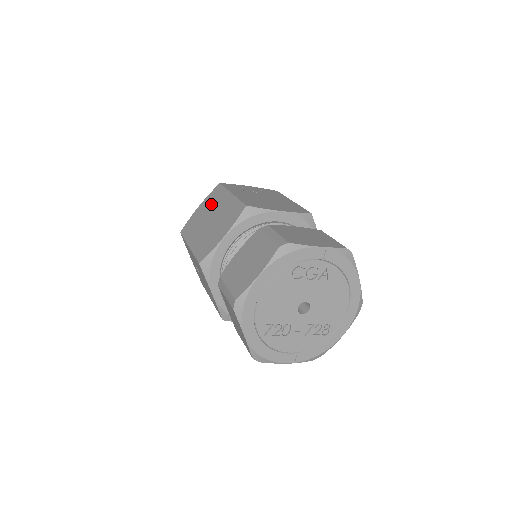
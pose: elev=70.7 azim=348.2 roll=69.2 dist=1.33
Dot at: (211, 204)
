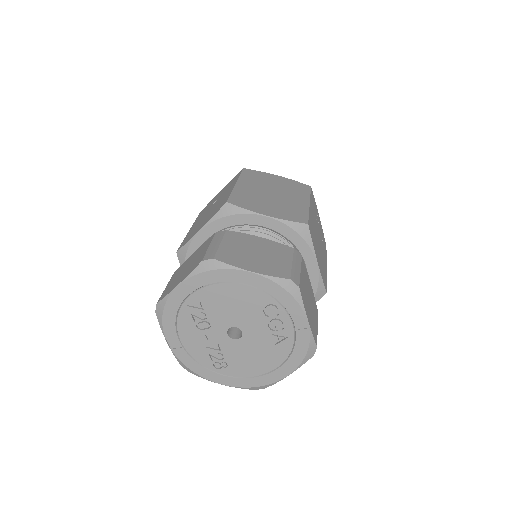
Dot at: (288, 187)
